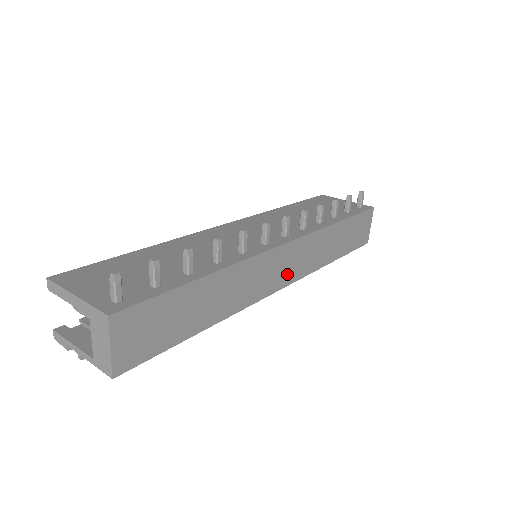
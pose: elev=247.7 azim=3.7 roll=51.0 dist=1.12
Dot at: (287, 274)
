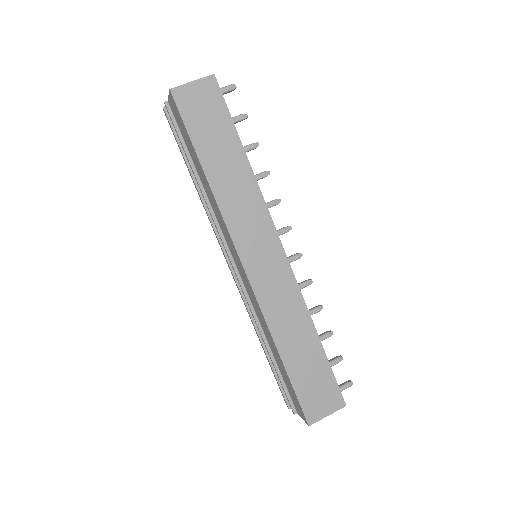
Dot at: (257, 268)
